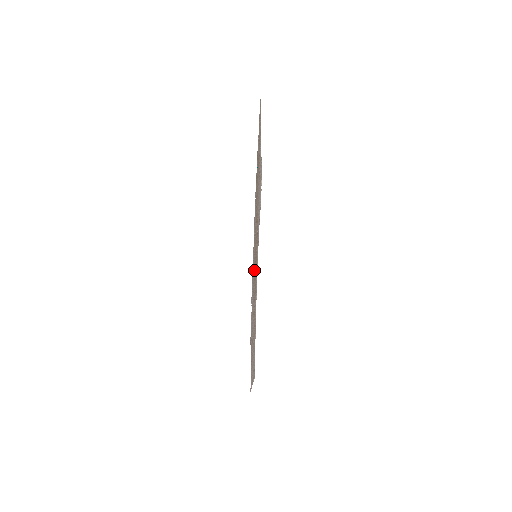
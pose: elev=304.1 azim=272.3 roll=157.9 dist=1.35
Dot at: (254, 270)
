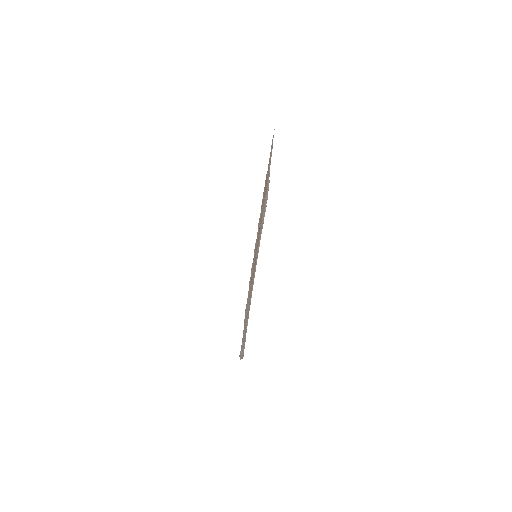
Dot at: occluded
